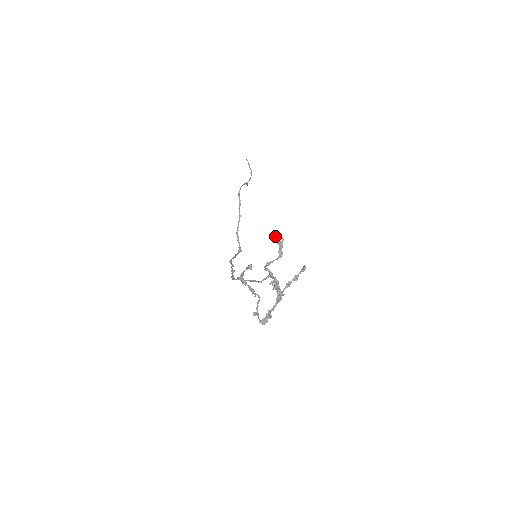
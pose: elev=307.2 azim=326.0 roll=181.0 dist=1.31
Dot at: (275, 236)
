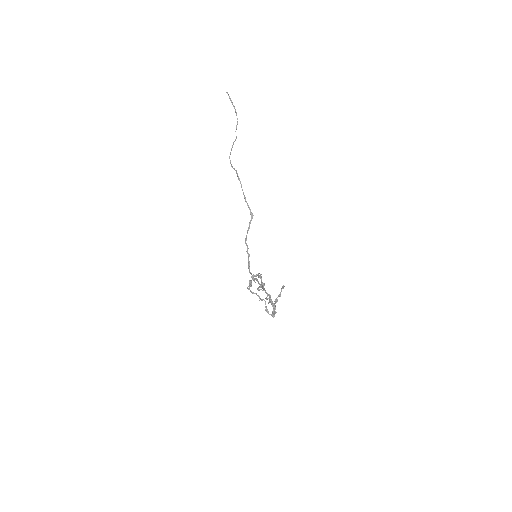
Dot at: (254, 276)
